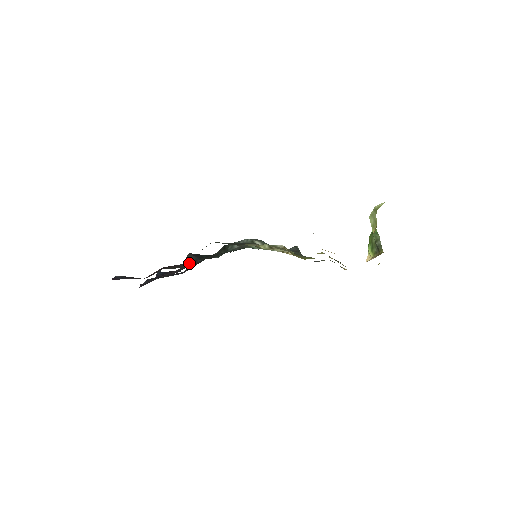
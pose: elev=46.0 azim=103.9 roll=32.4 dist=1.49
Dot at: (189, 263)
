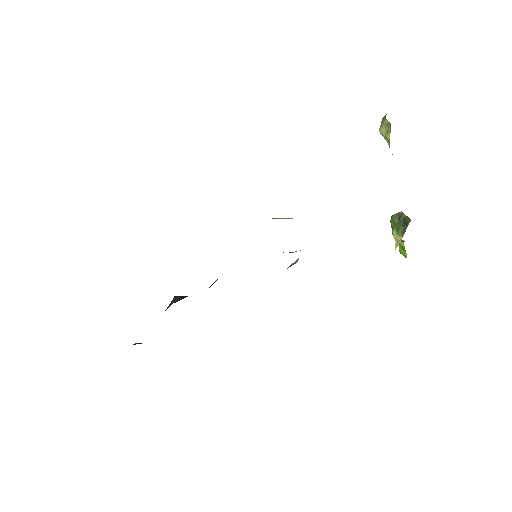
Dot at: occluded
